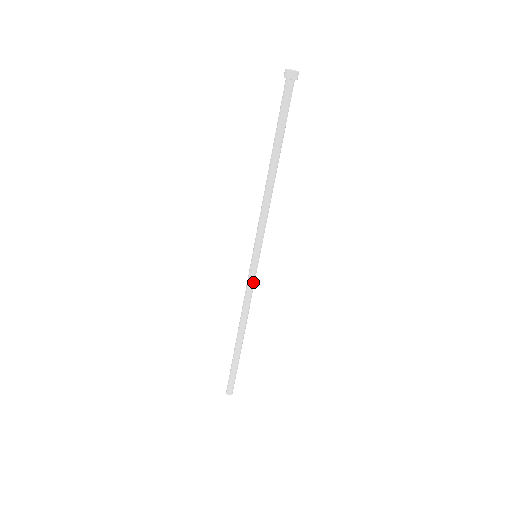
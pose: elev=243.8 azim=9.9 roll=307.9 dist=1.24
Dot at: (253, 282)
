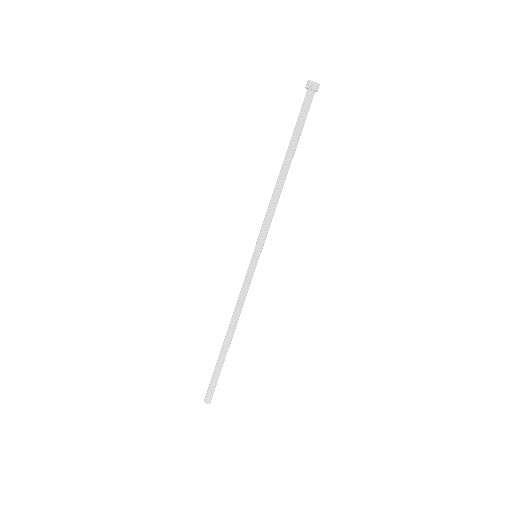
Dot at: (250, 282)
